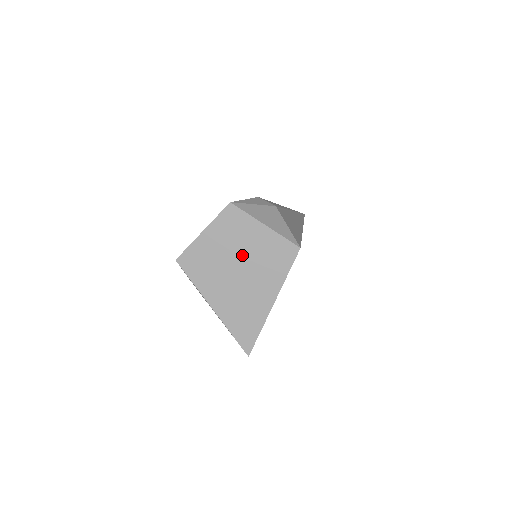
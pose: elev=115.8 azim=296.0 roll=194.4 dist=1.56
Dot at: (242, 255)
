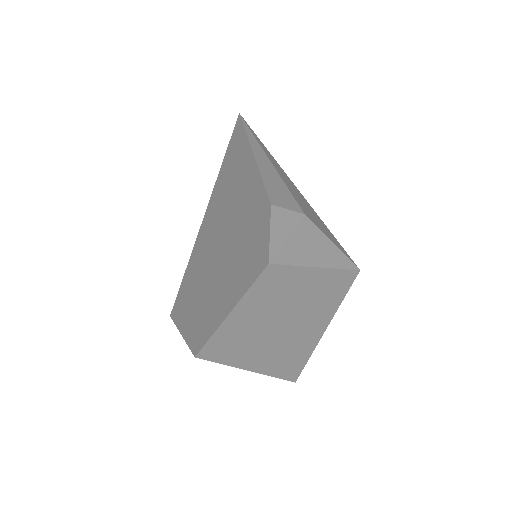
Dot at: (287, 310)
